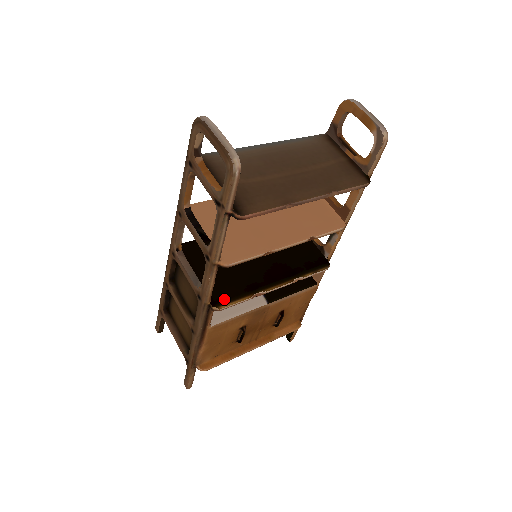
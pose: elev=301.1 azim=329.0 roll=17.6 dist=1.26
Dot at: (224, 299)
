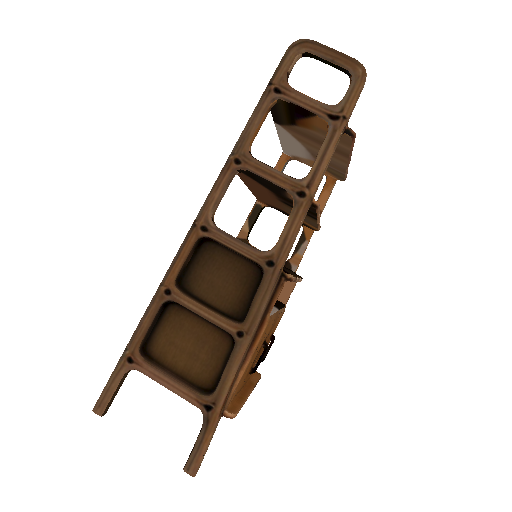
Dot at: (287, 271)
